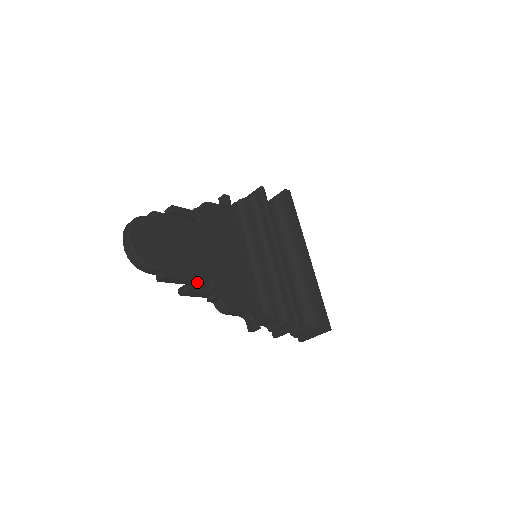
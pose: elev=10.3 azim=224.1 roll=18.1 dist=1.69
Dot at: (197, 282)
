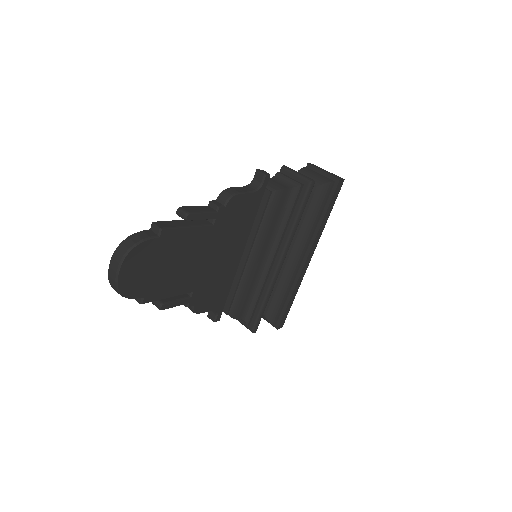
Dot at: occluded
